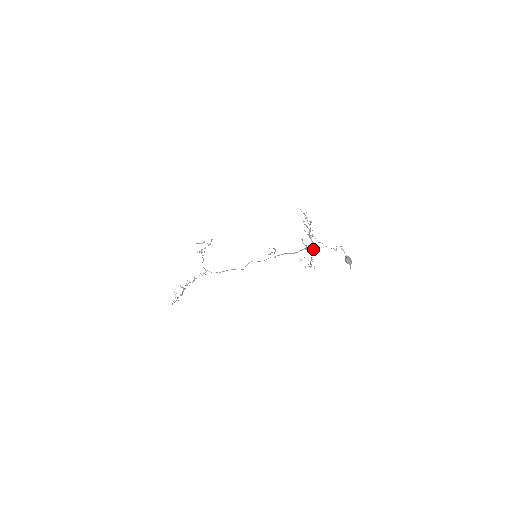
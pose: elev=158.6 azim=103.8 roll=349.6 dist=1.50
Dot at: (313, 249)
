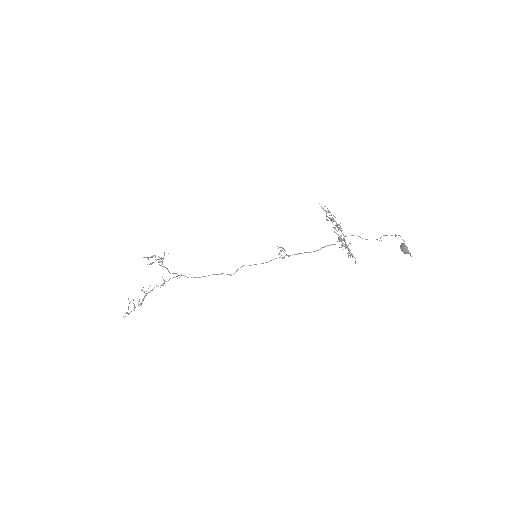
Dot at: occluded
